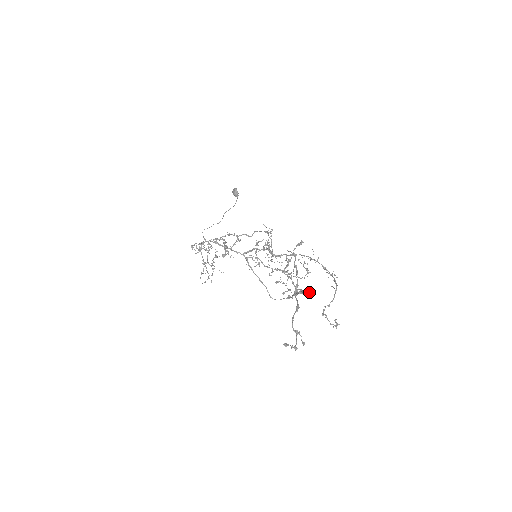
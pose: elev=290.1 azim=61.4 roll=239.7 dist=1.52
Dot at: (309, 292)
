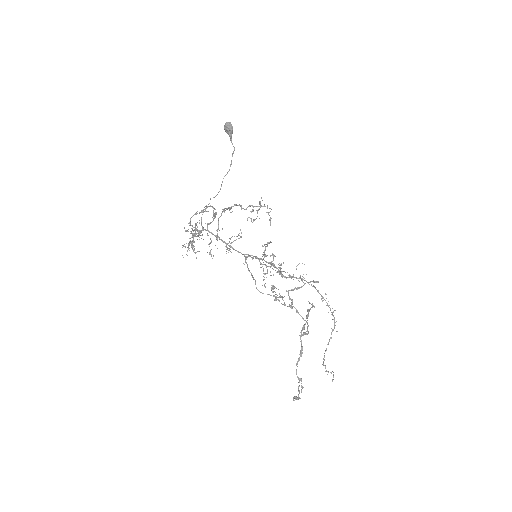
Dot at: (307, 322)
